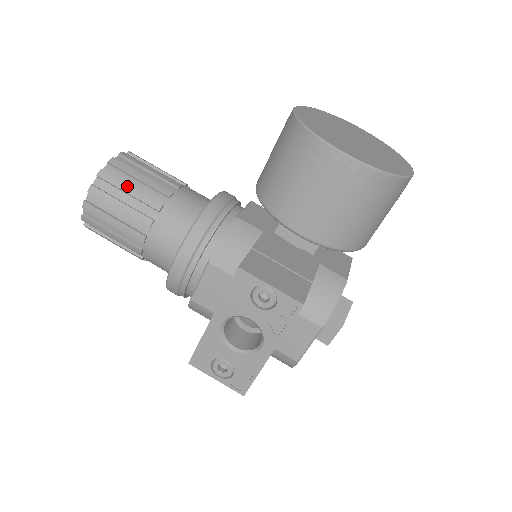
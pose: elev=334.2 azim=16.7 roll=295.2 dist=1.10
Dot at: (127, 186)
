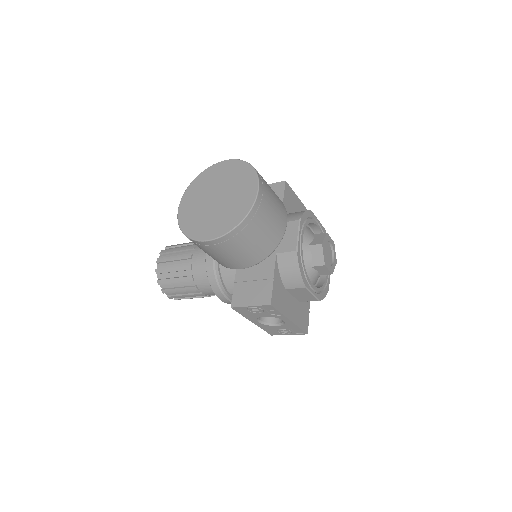
Dot at: (172, 280)
